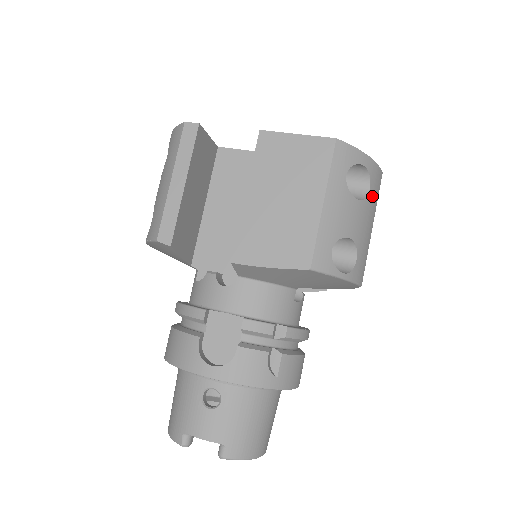
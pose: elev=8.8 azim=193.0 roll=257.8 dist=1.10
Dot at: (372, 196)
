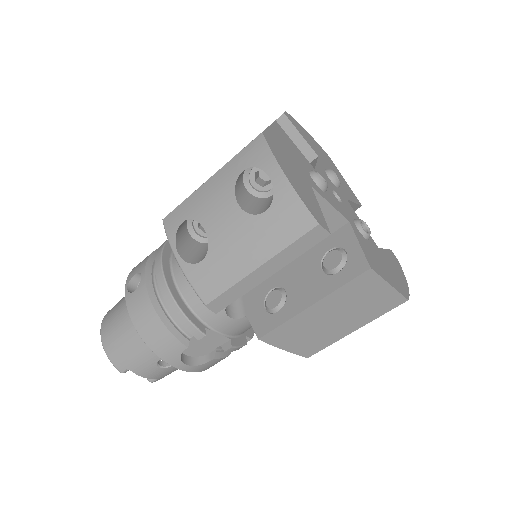
Dot at: occluded
